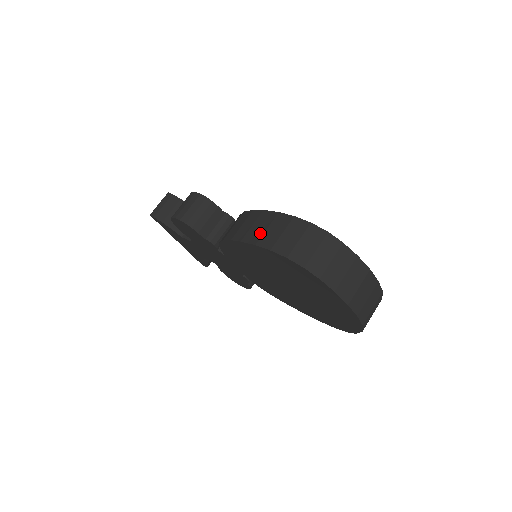
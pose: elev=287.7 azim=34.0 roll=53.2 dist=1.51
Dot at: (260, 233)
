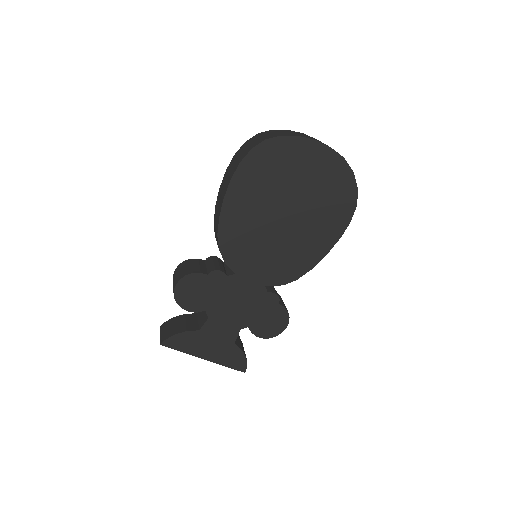
Dot at: (227, 179)
